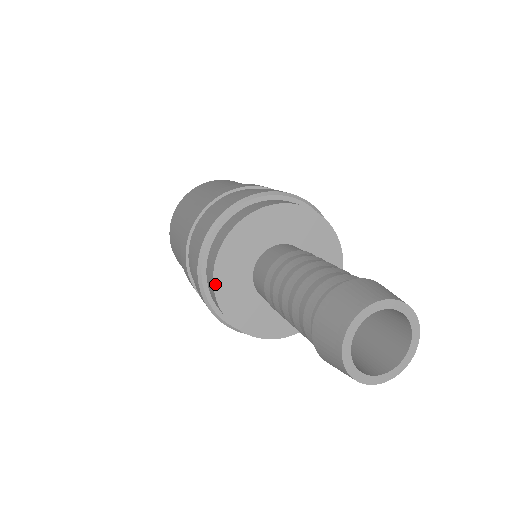
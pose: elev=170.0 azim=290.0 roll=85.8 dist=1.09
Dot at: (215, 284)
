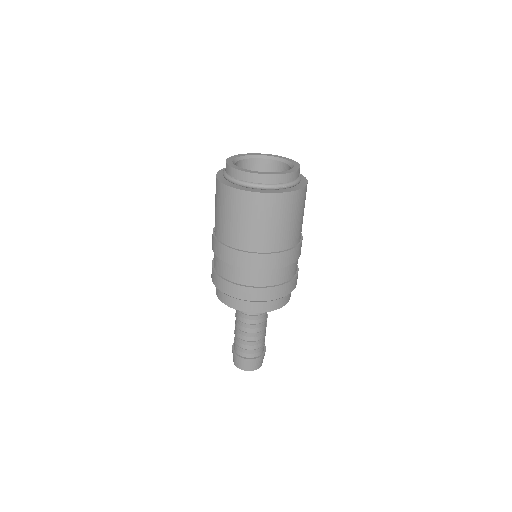
Dot at: occluded
